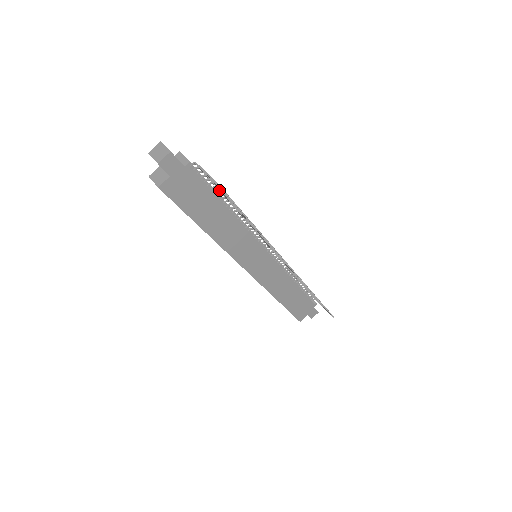
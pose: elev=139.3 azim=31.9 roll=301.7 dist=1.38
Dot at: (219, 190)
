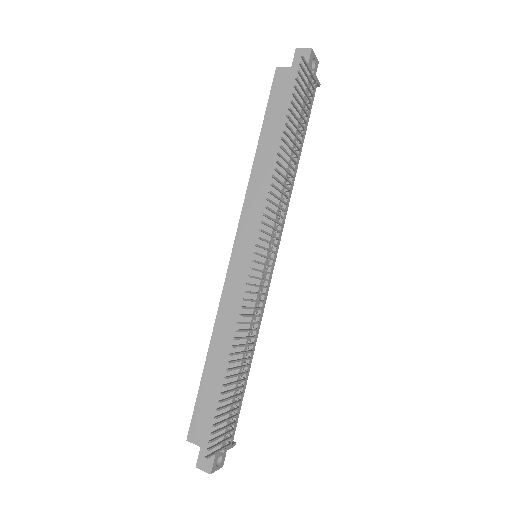
Dot at: (303, 117)
